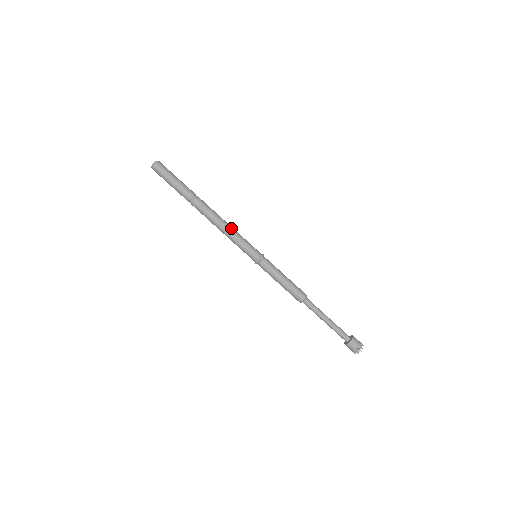
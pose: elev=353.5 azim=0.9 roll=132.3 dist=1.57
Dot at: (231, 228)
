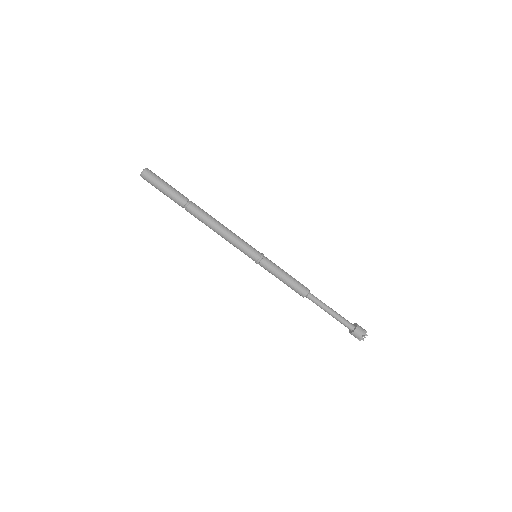
Dot at: (226, 234)
